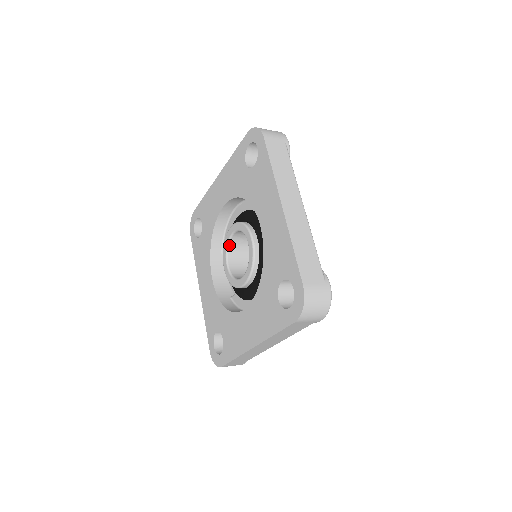
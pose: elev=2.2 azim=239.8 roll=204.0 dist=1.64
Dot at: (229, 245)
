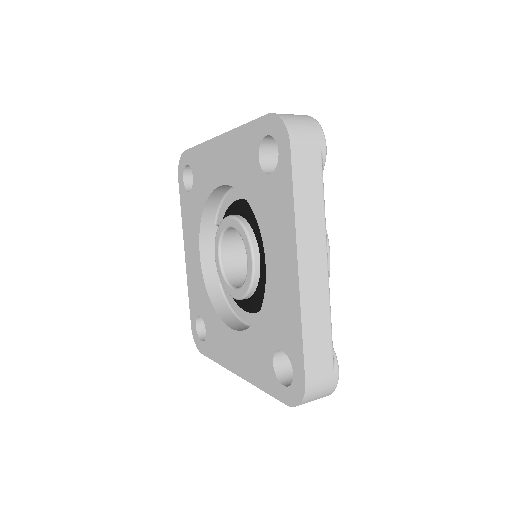
Dot at: (224, 234)
